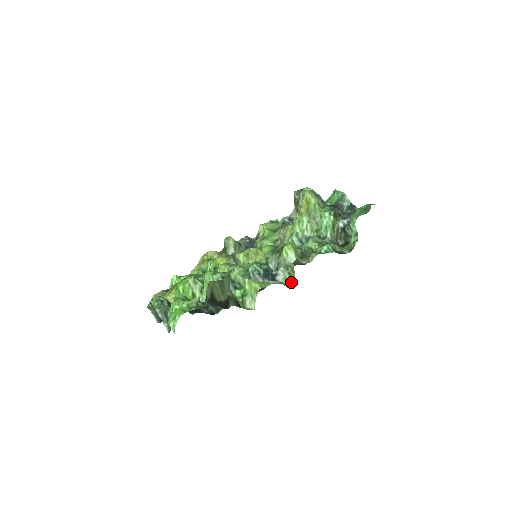
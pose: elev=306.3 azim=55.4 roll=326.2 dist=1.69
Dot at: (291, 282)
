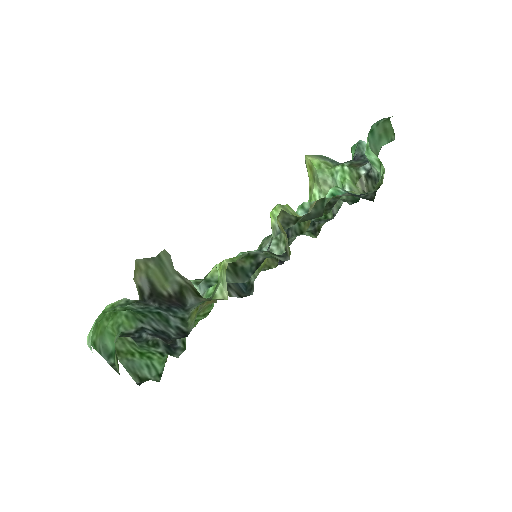
Dot at: (288, 252)
